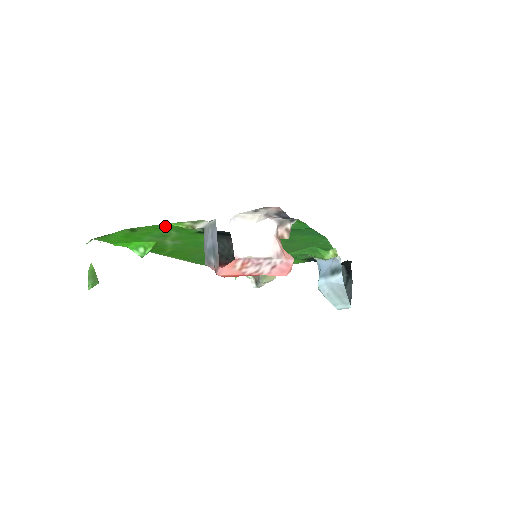
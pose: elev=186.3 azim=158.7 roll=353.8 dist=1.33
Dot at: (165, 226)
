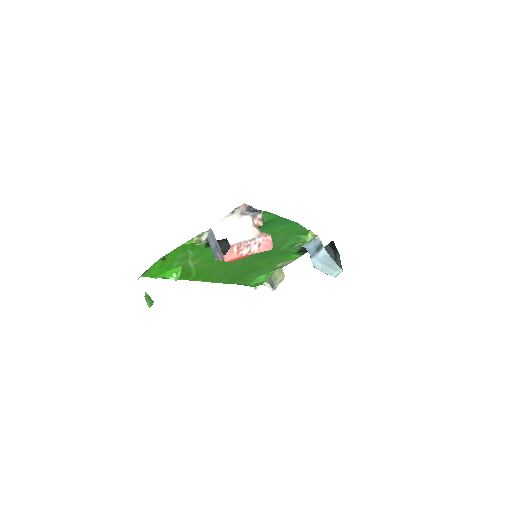
Dot at: (183, 247)
